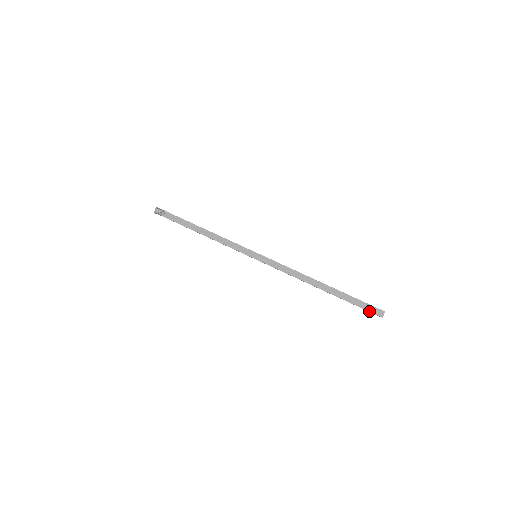
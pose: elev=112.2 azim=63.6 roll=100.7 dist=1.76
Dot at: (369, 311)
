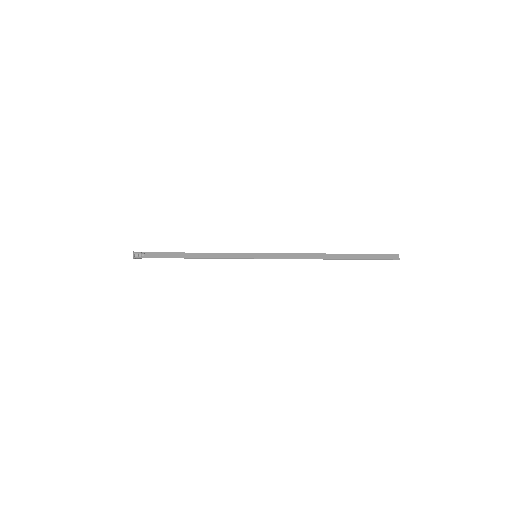
Dot at: (385, 259)
